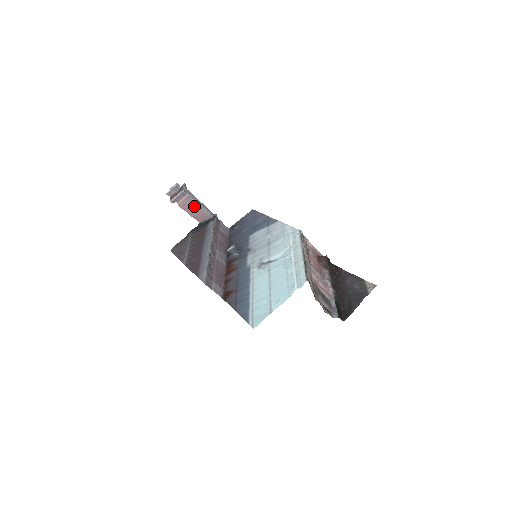
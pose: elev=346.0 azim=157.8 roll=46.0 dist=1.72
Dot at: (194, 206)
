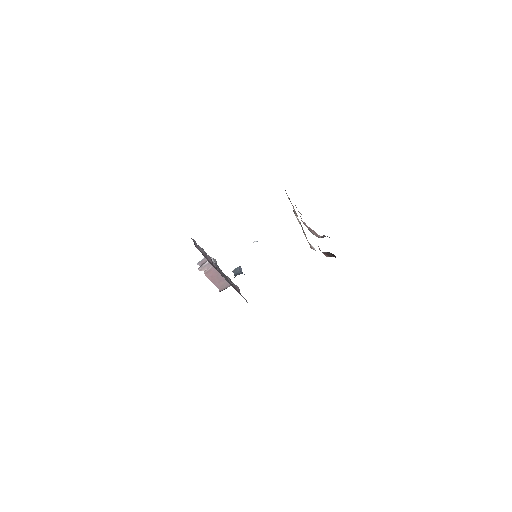
Dot at: (219, 274)
